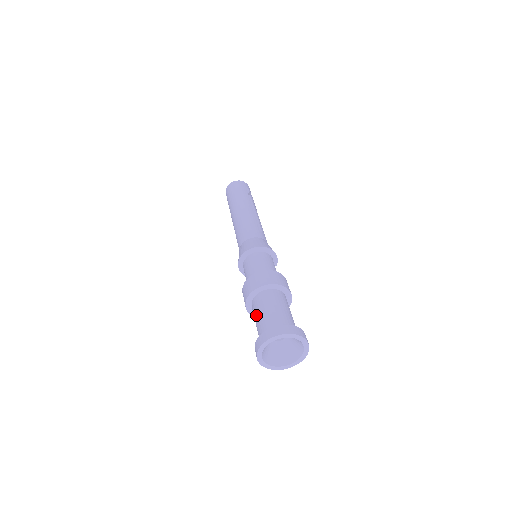
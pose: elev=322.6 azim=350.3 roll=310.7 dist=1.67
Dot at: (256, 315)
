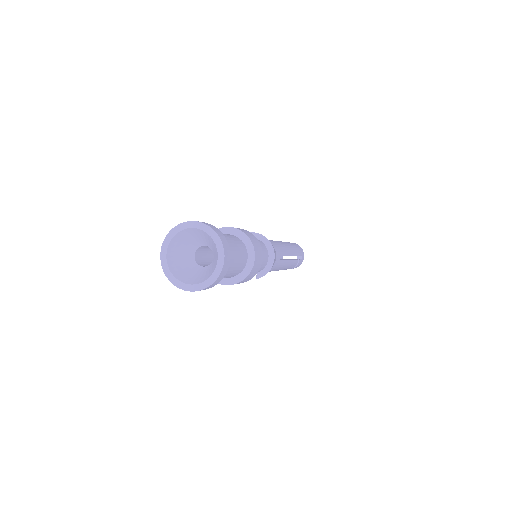
Dot at: occluded
